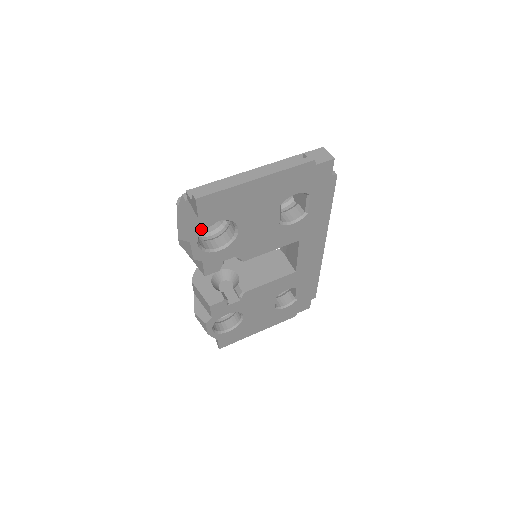
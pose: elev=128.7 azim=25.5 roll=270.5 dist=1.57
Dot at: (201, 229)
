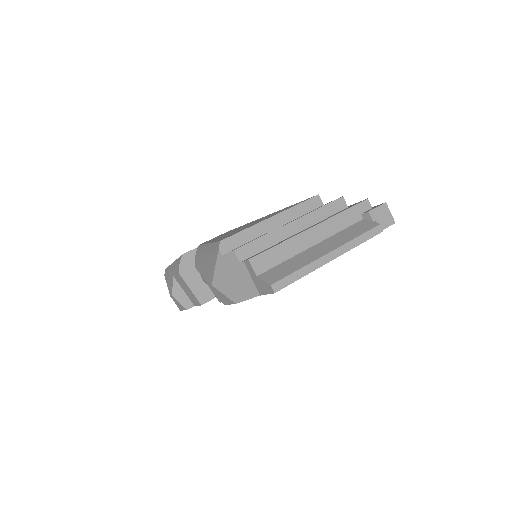
Dot at: occluded
